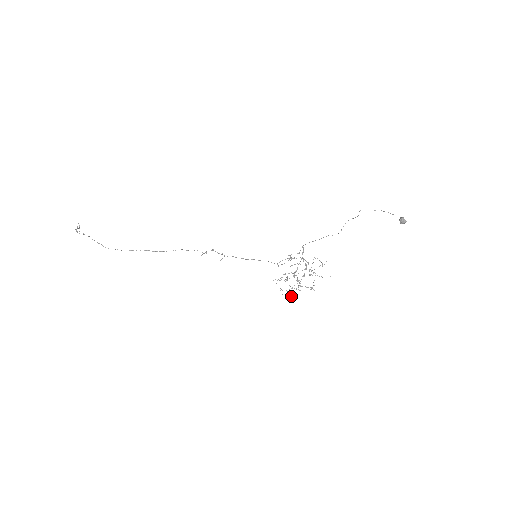
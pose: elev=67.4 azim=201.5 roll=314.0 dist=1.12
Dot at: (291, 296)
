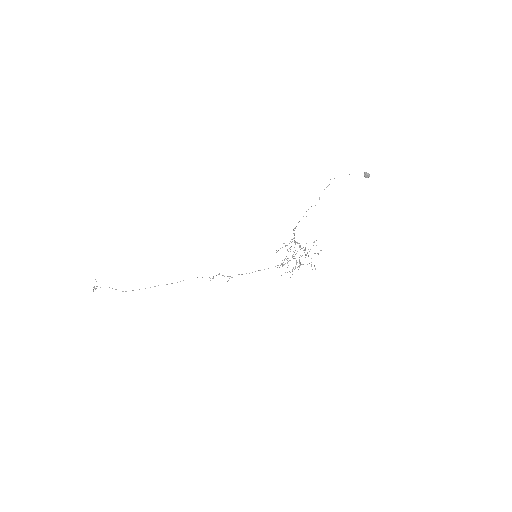
Dot at: occluded
